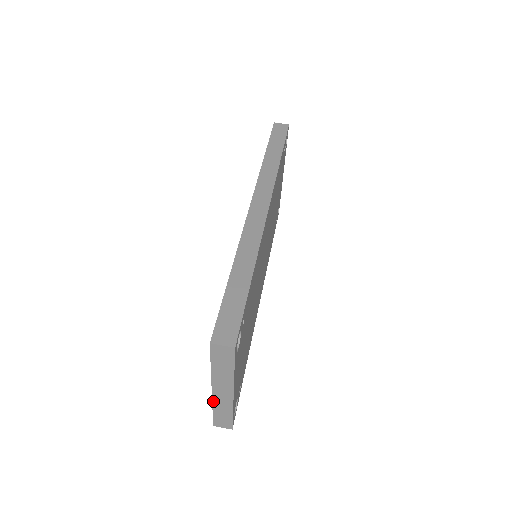
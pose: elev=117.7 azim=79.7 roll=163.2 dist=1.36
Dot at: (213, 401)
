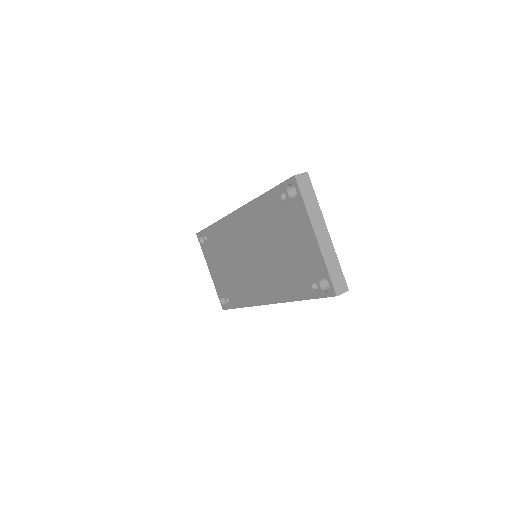
Dot at: (322, 252)
